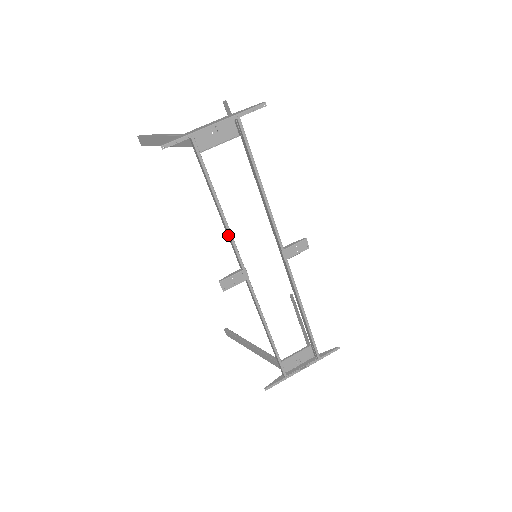
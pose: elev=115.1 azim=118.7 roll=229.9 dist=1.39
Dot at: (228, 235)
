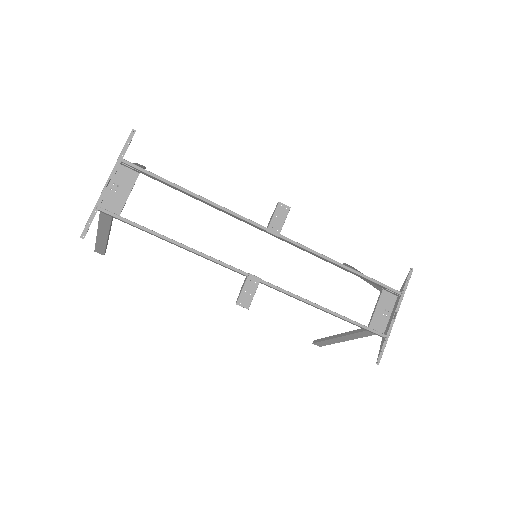
Dot at: occluded
